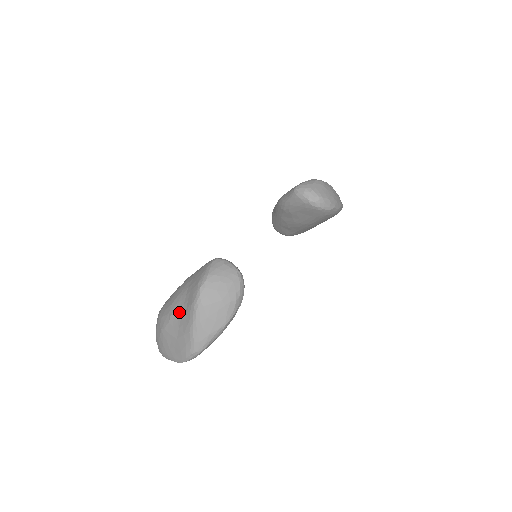
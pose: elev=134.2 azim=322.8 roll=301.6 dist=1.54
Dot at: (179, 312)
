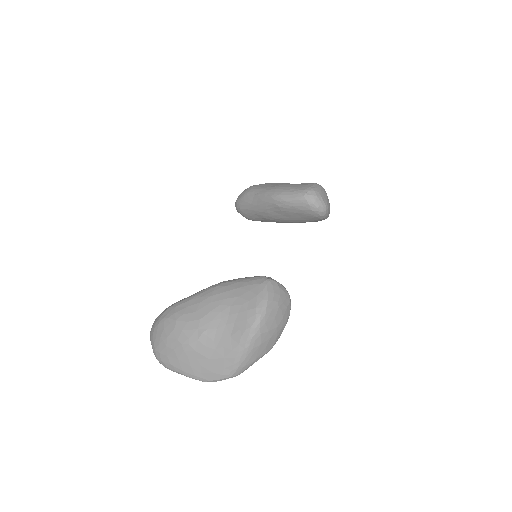
Dot at: (217, 332)
